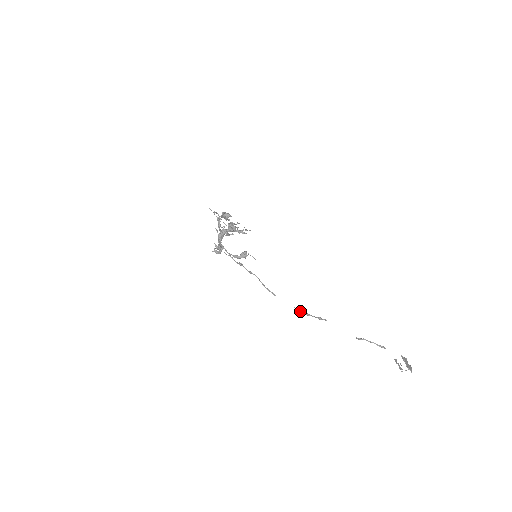
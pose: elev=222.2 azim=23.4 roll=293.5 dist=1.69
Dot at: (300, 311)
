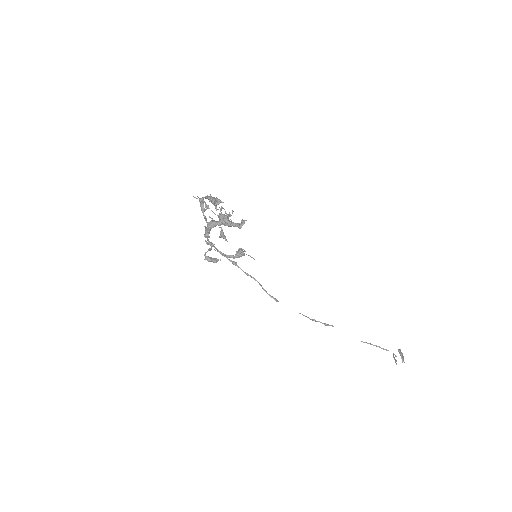
Dot at: occluded
